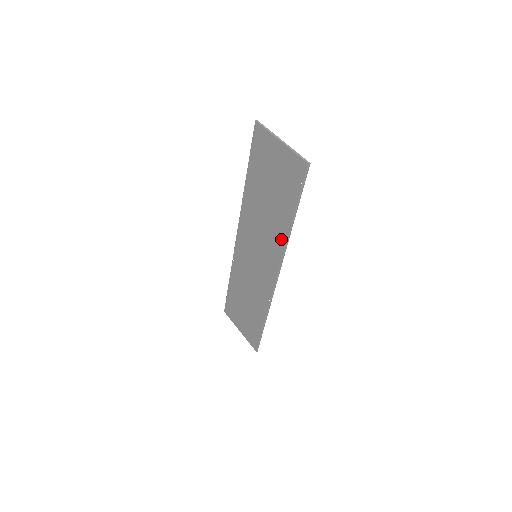
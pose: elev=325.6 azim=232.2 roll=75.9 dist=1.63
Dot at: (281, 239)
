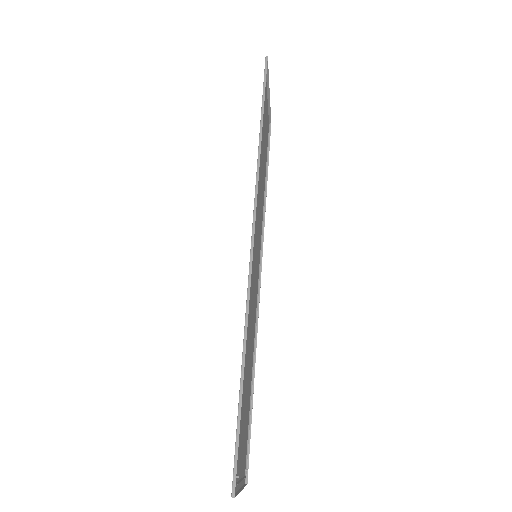
Dot at: occluded
